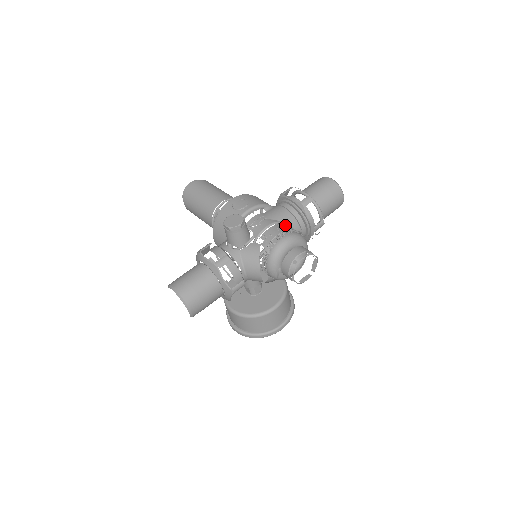
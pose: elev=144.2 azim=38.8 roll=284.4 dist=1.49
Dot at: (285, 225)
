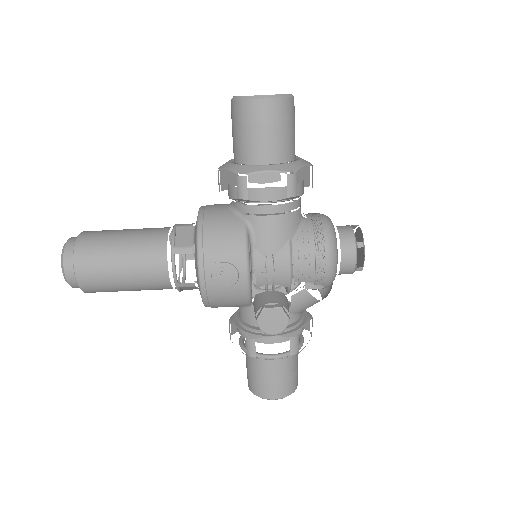
Dot at: (296, 236)
